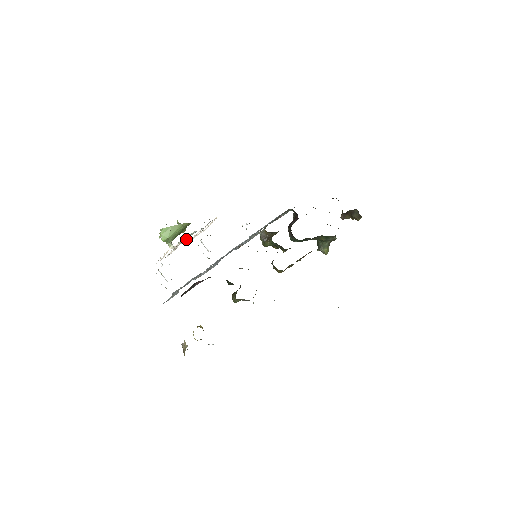
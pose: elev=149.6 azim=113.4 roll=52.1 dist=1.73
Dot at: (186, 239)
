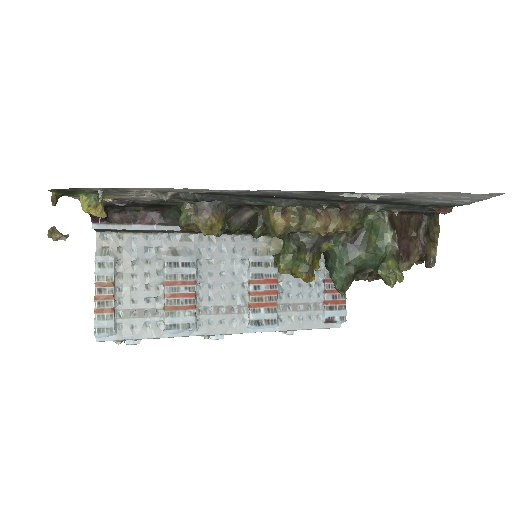
Dot at: occluded
